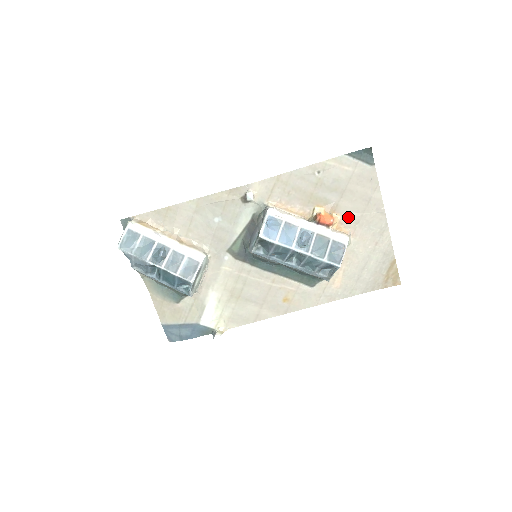
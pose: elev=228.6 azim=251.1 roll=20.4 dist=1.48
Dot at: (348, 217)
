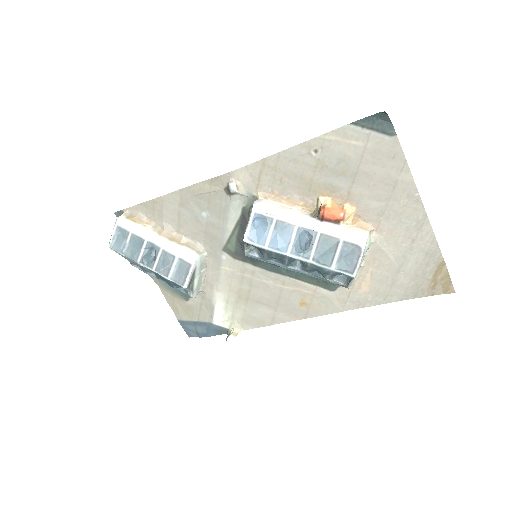
Dot at: (367, 208)
